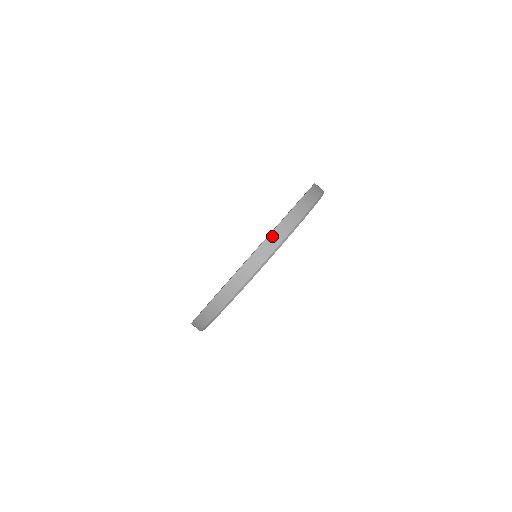
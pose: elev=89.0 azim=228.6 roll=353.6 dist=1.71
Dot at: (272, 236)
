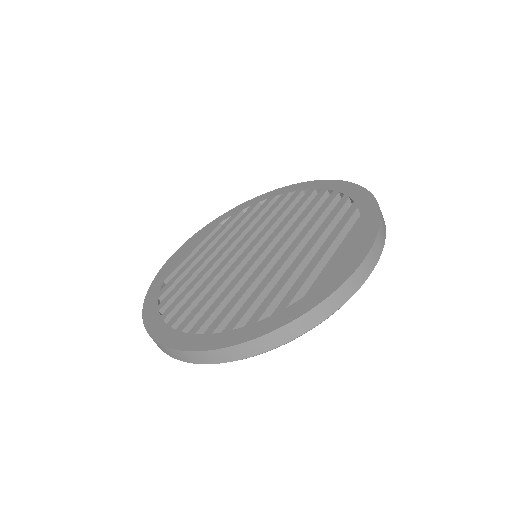
Dot at: (212, 353)
